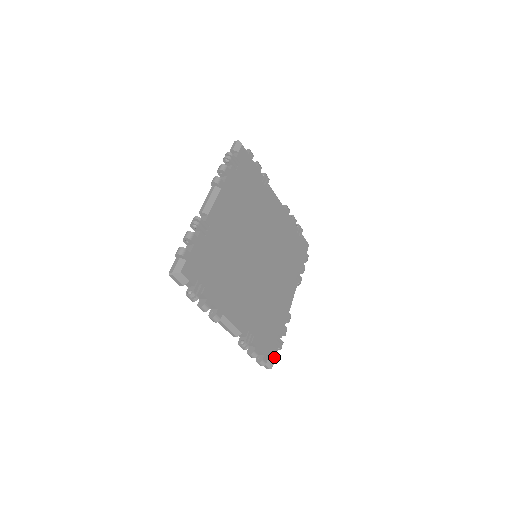
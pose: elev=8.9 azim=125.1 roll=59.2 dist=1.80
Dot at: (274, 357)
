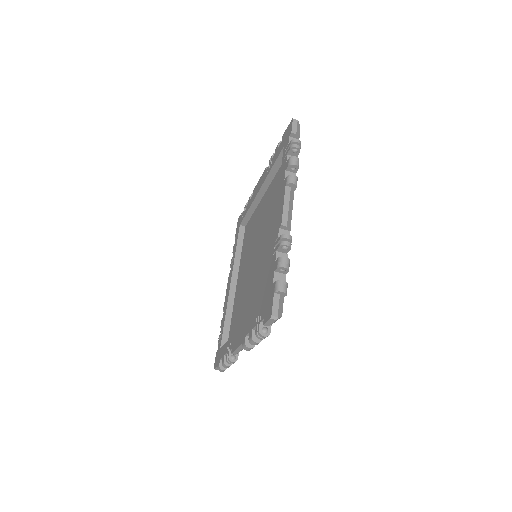
Dot at: occluded
